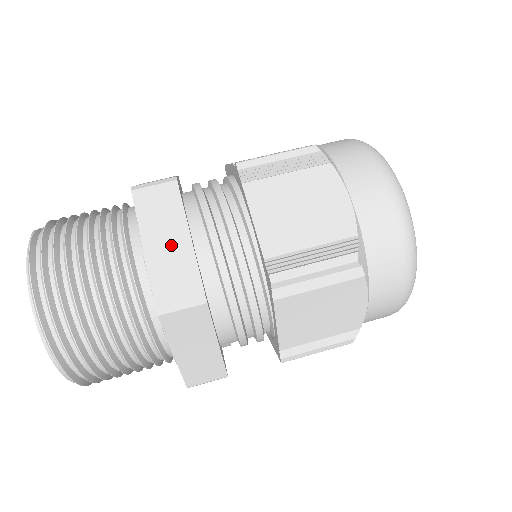
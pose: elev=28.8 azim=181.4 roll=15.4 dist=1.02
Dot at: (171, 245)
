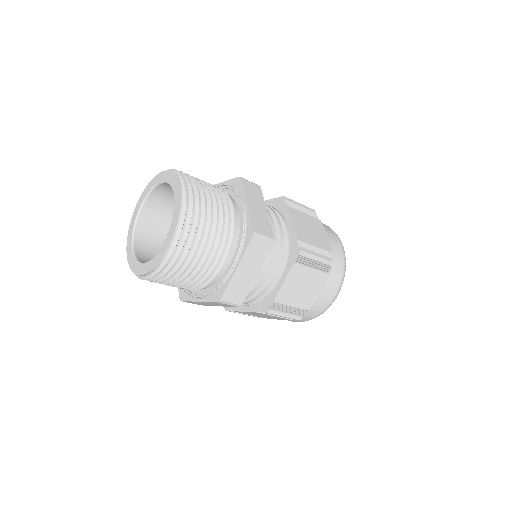
Dot at: (259, 210)
